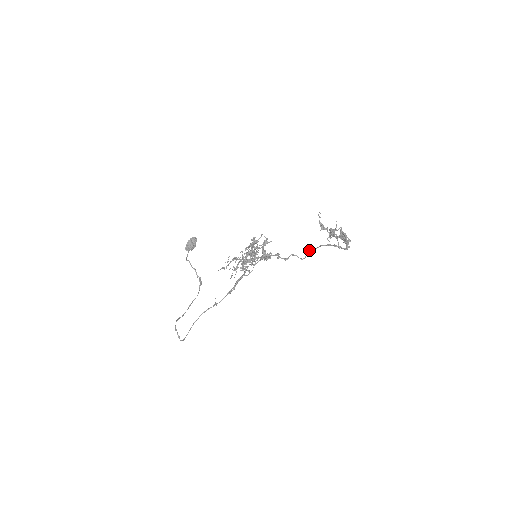
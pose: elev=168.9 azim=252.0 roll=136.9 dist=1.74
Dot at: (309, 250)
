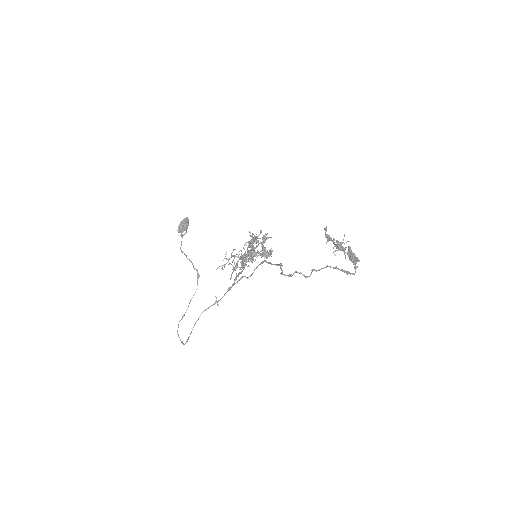
Dot at: occluded
